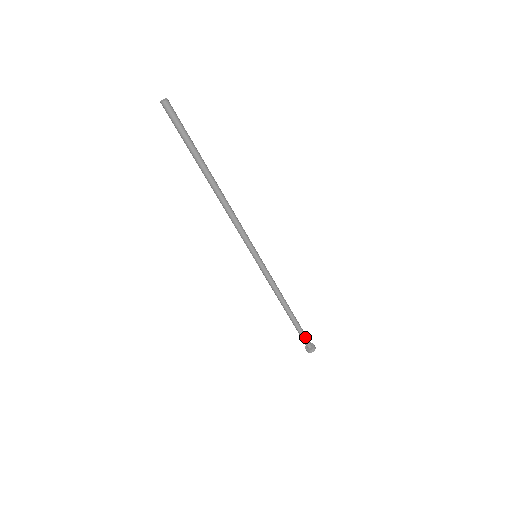
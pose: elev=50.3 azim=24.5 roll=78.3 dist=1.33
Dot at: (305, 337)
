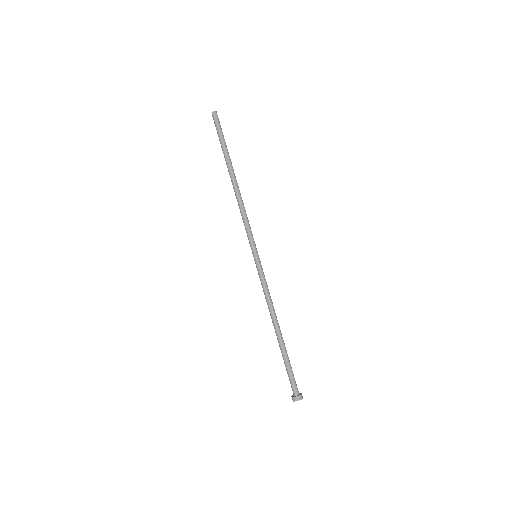
Dot at: (293, 375)
